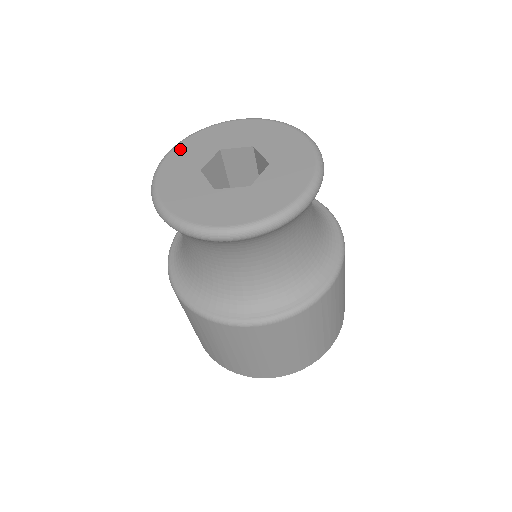
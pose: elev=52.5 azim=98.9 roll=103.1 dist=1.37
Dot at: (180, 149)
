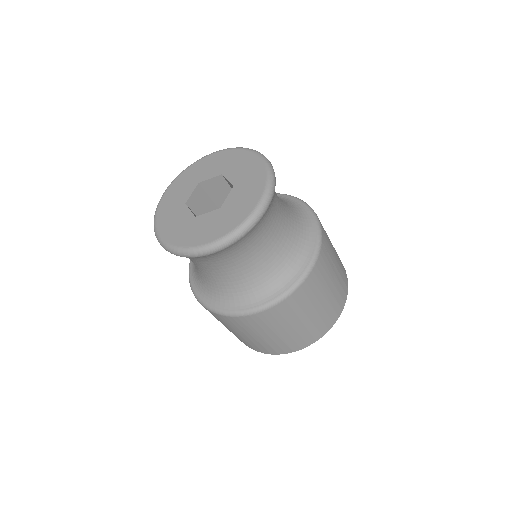
Dot at: (171, 189)
